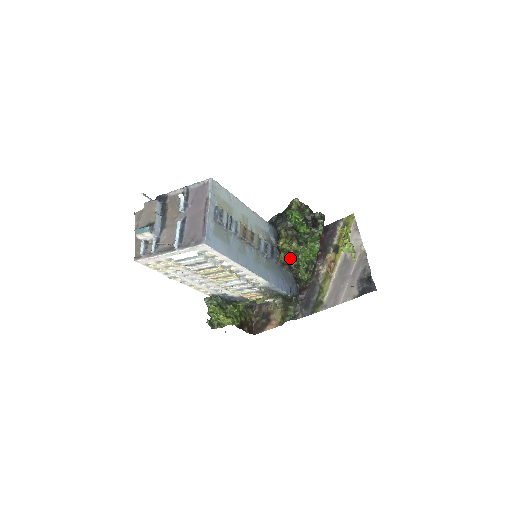
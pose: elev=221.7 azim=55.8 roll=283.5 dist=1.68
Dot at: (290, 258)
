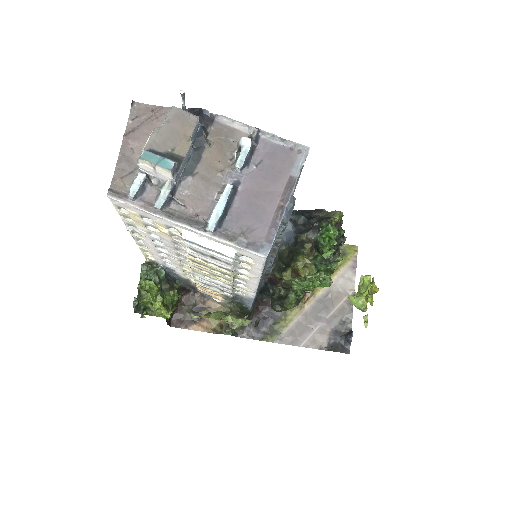
Dot at: occluded
